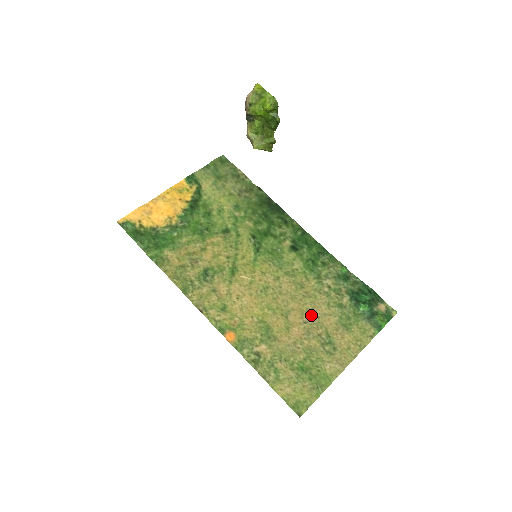
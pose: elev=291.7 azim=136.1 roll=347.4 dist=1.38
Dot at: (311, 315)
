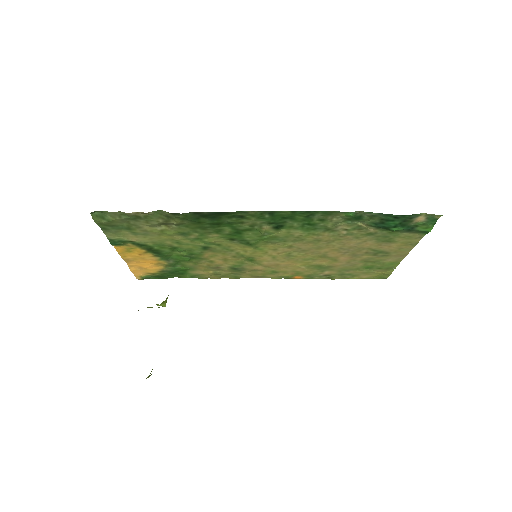
Dot at: (347, 248)
